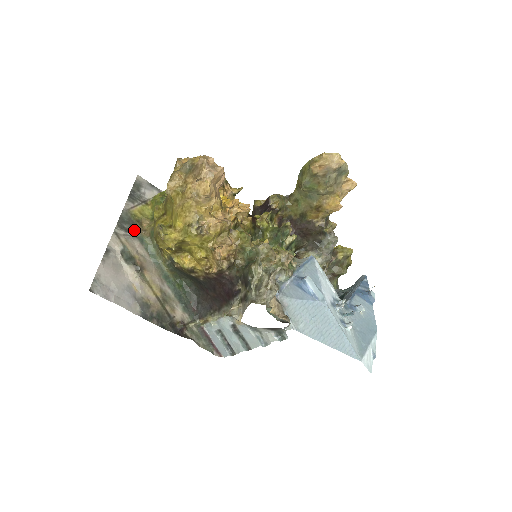
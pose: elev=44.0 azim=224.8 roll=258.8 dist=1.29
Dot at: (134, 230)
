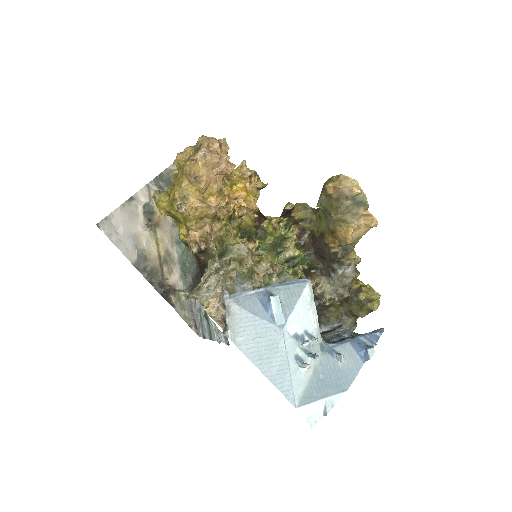
Dot at: occluded
